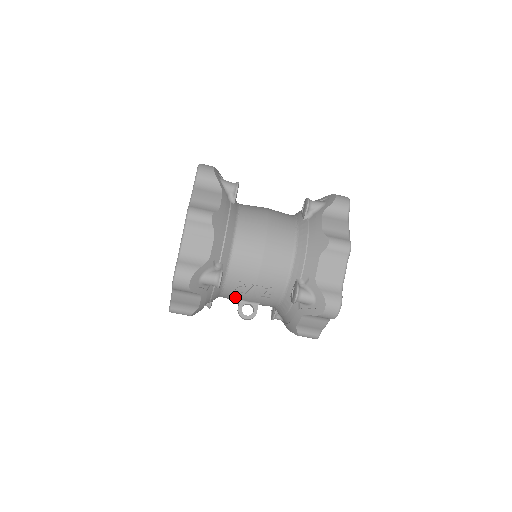
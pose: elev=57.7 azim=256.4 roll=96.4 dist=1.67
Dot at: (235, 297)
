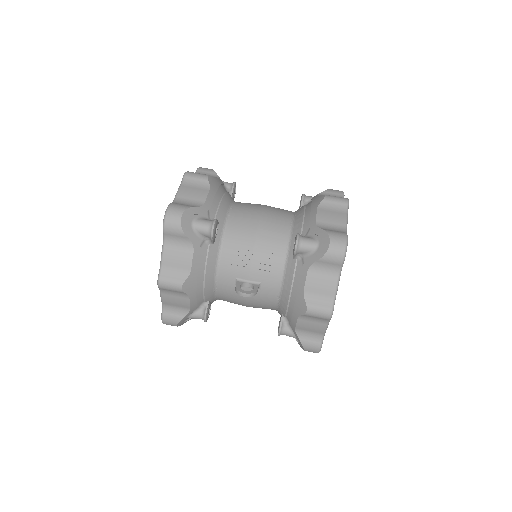
Dot at: (232, 275)
